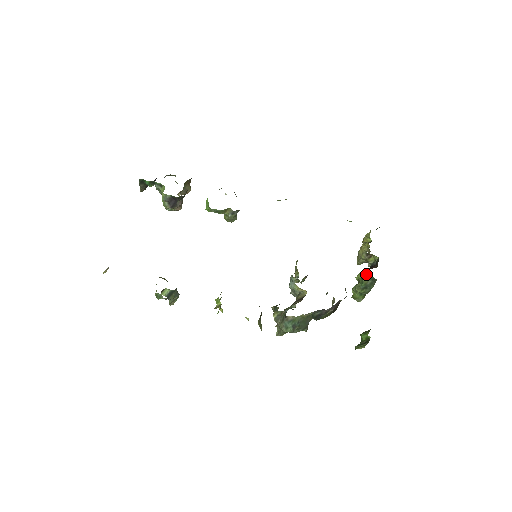
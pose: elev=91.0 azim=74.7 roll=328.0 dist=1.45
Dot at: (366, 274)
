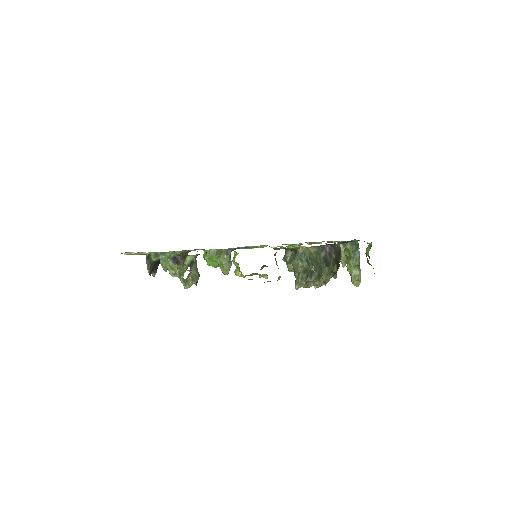
Dot at: (348, 242)
